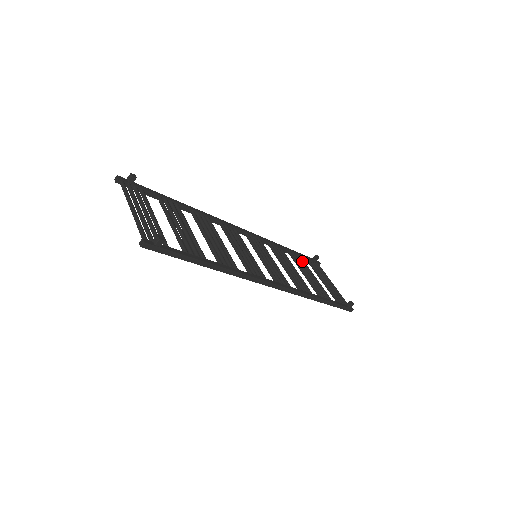
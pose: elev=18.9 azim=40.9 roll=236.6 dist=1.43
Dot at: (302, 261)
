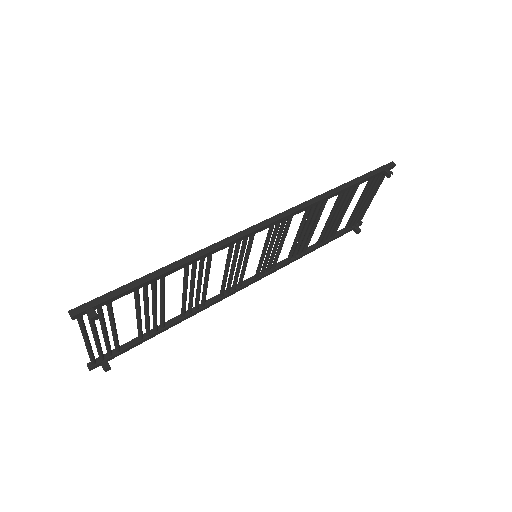
Dot at: (353, 191)
